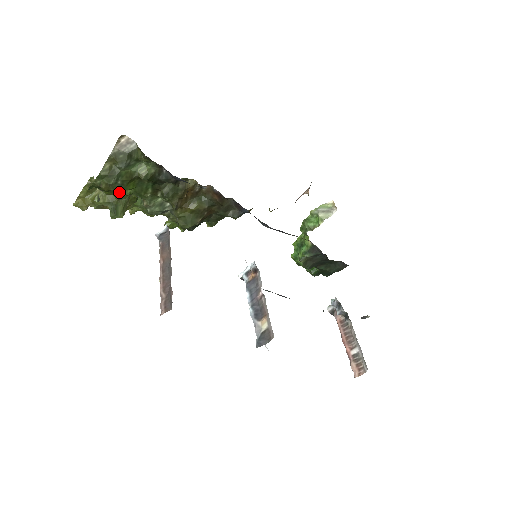
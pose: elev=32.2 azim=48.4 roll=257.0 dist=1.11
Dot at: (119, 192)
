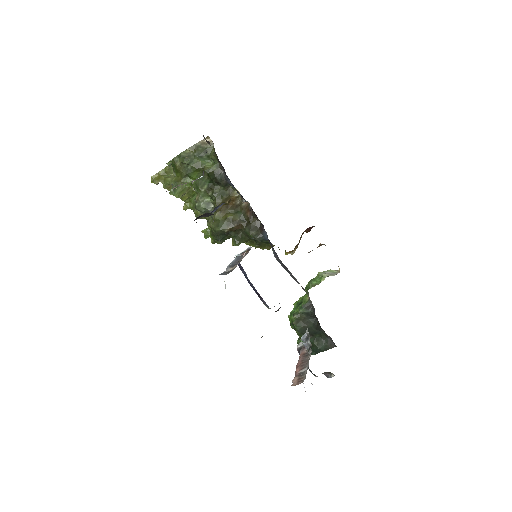
Dot at: (185, 177)
